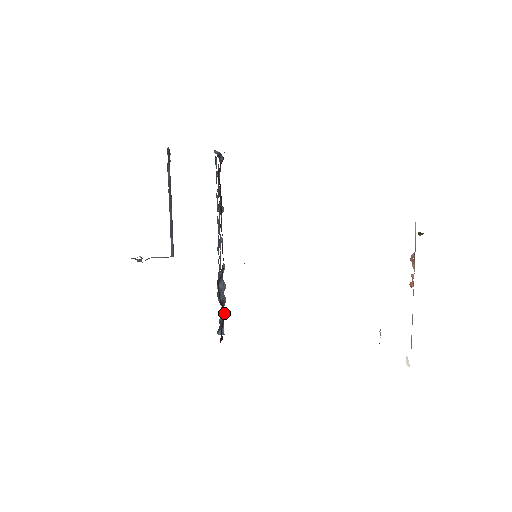
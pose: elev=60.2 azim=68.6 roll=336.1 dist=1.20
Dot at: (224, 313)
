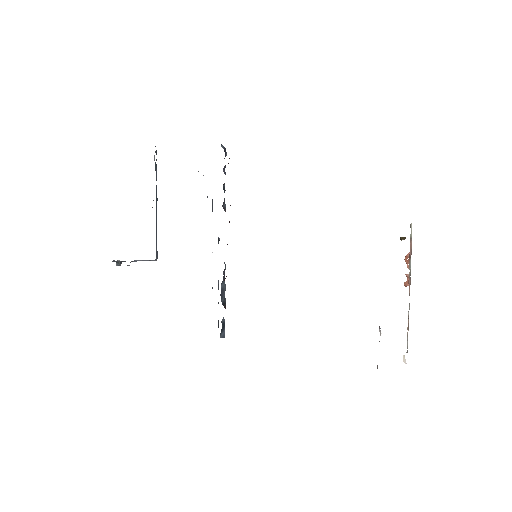
Dot at: occluded
